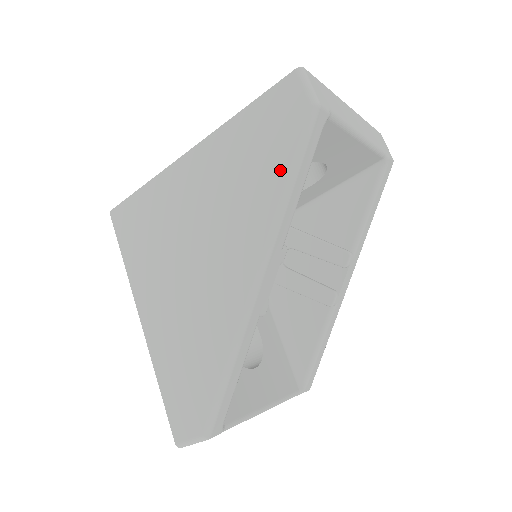
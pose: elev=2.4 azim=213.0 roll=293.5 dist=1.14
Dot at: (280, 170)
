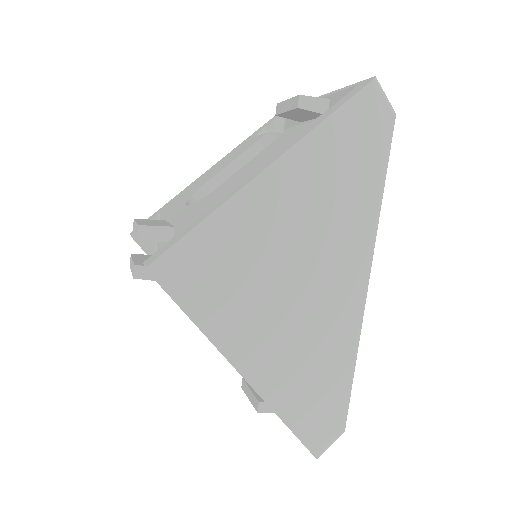
Dot at: (375, 177)
